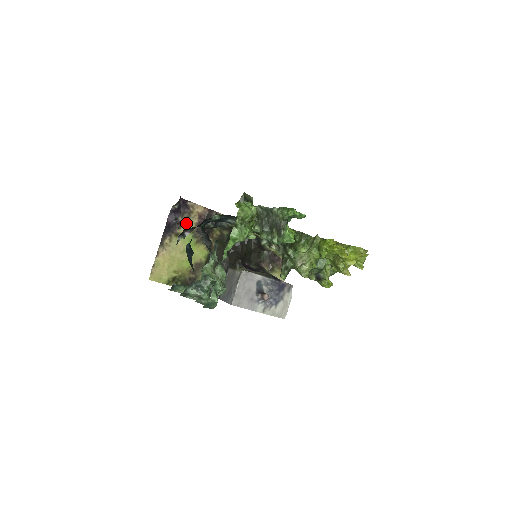
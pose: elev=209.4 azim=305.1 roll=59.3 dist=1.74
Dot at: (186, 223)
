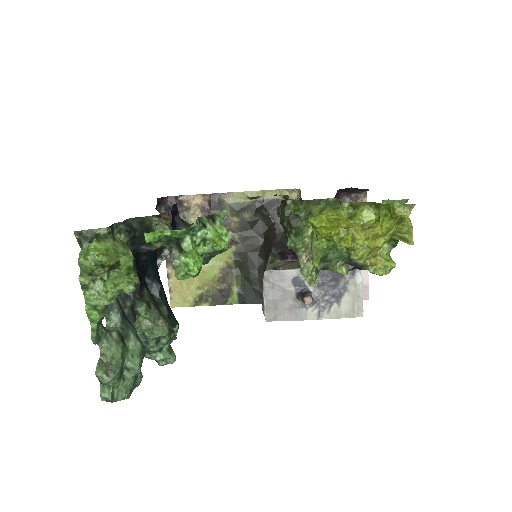
Dot at: occluded
